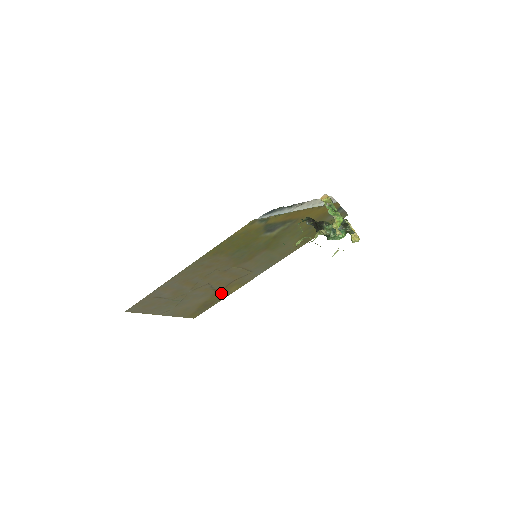
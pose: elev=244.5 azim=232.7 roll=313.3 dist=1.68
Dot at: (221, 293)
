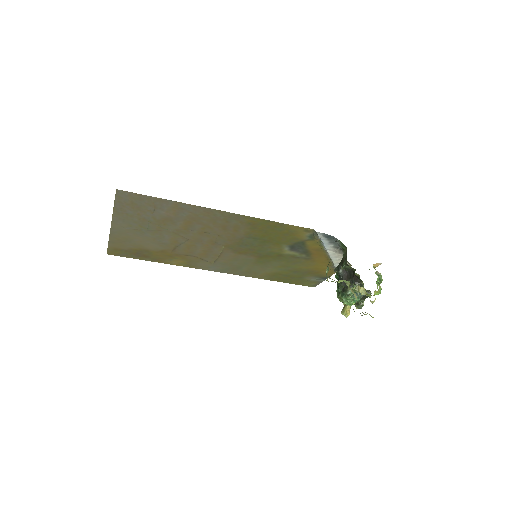
Dot at: (167, 256)
